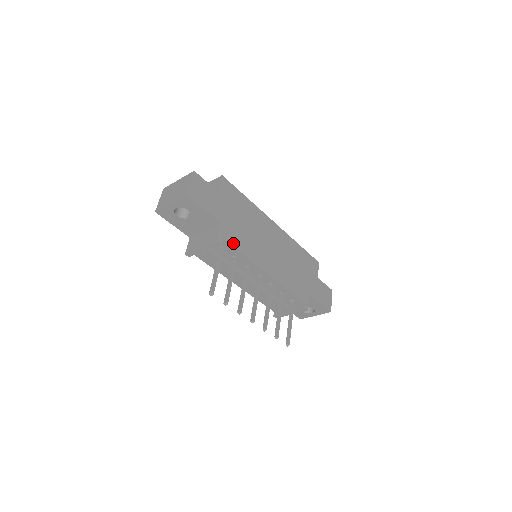
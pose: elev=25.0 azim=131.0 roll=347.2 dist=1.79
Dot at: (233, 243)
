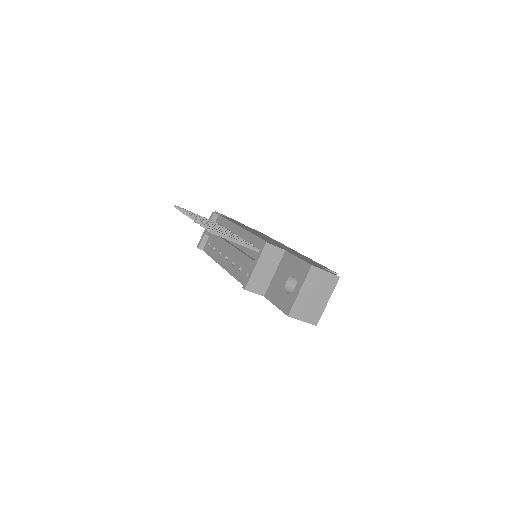
Dot at: (226, 218)
